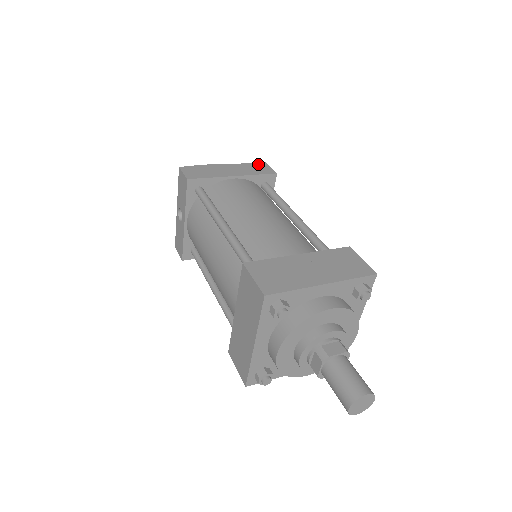
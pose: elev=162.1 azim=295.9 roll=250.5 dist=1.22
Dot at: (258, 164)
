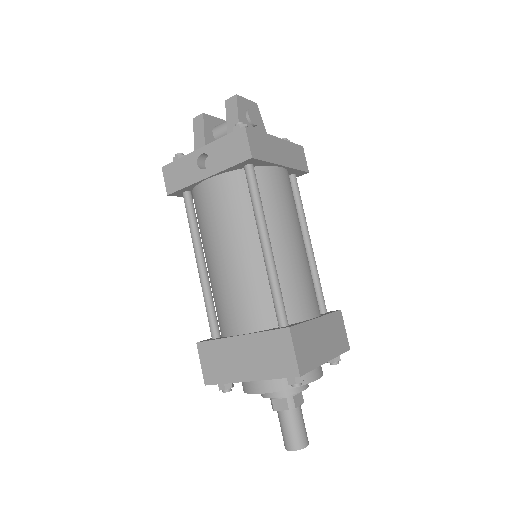
Dot at: (298, 148)
